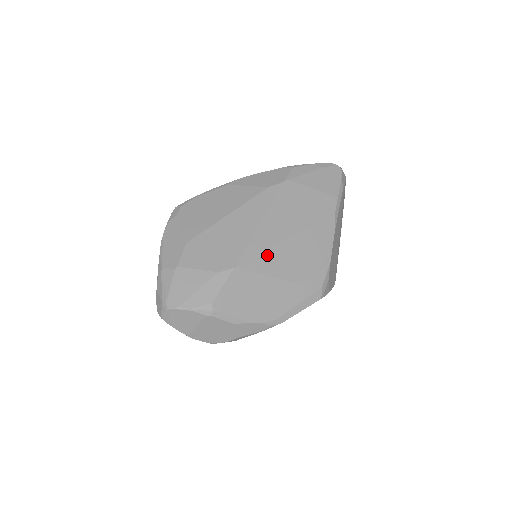
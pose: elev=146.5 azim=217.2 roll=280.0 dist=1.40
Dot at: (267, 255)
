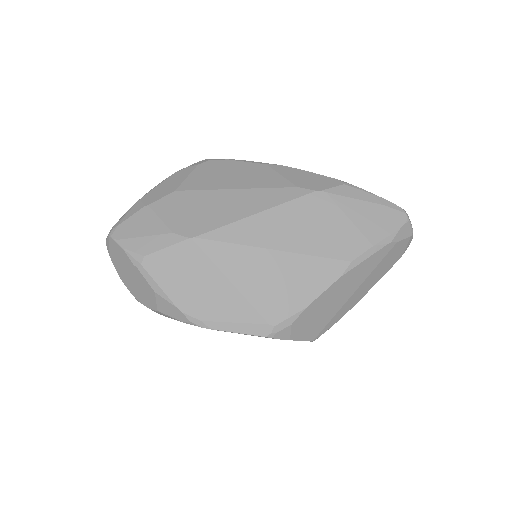
Dot at: (235, 249)
